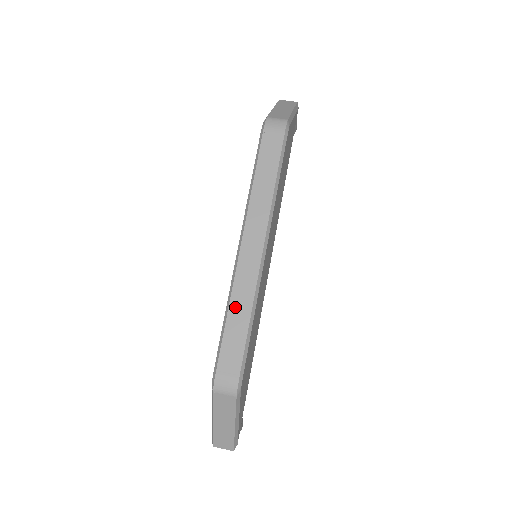
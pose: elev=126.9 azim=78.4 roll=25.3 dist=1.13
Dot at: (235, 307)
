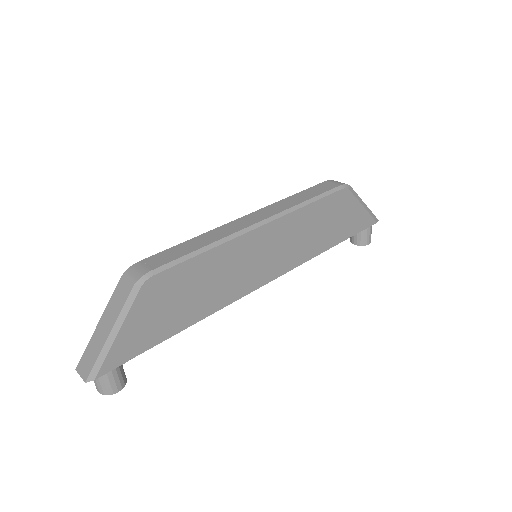
Dot at: (201, 238)
